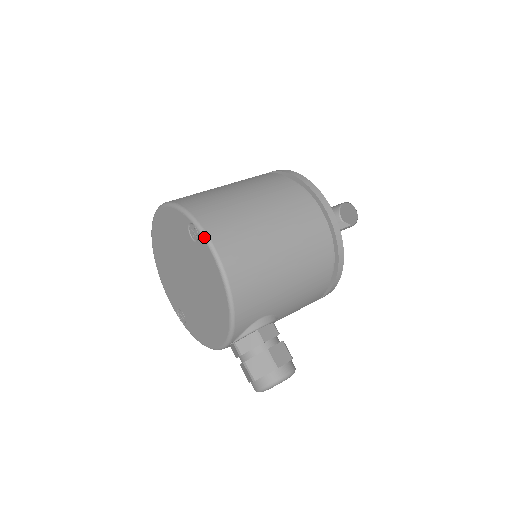
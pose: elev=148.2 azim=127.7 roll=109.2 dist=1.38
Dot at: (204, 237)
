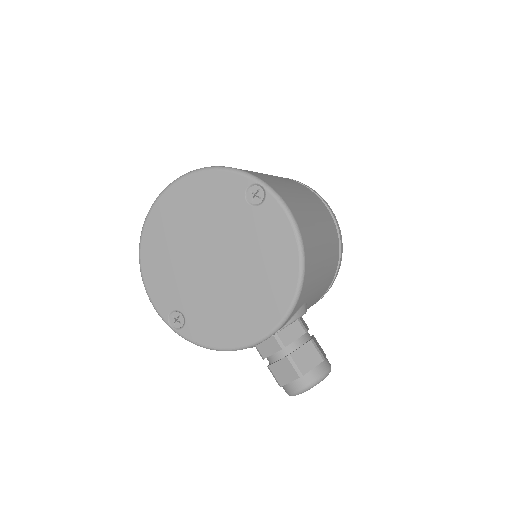
Dot at: (277, 197)
